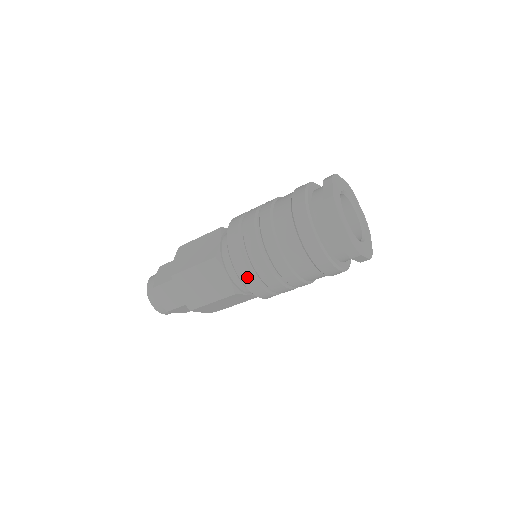
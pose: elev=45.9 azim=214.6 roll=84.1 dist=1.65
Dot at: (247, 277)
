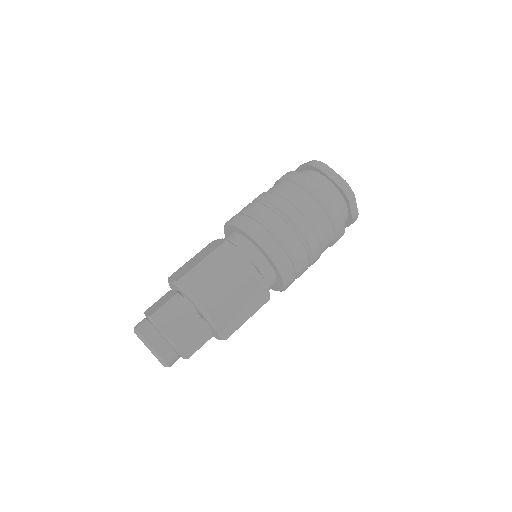
Dot at: (268, 239)
